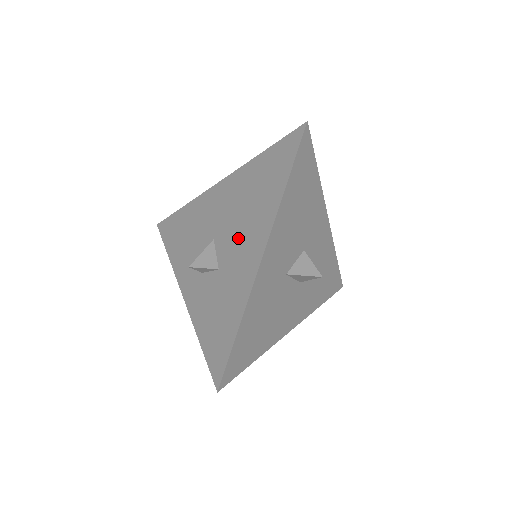
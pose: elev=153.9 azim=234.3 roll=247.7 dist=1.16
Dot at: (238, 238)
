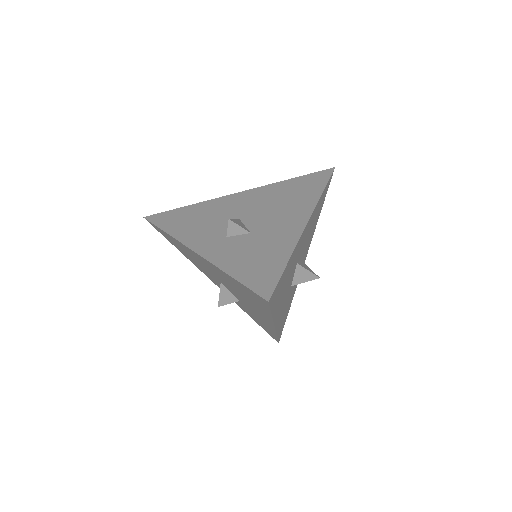
Dot at: (245, 302)
